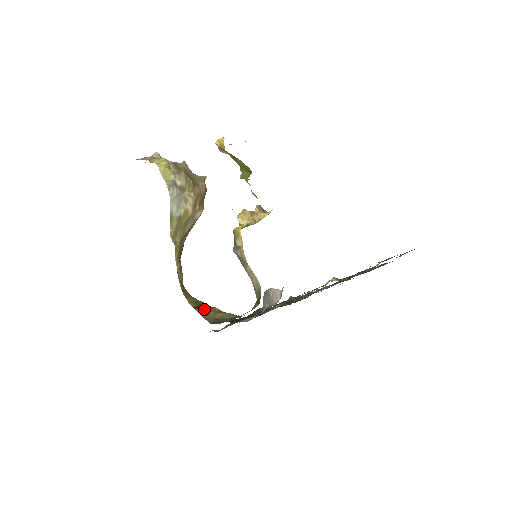
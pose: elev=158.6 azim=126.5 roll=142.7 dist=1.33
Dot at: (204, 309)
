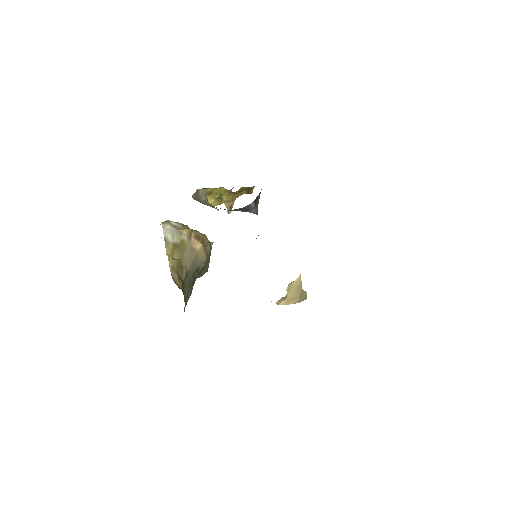
Dot at: occluded
